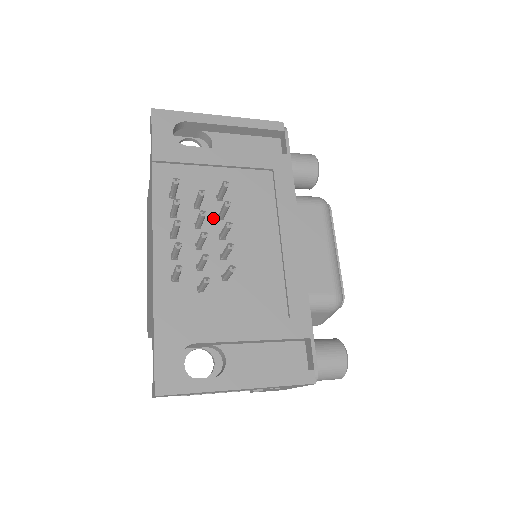
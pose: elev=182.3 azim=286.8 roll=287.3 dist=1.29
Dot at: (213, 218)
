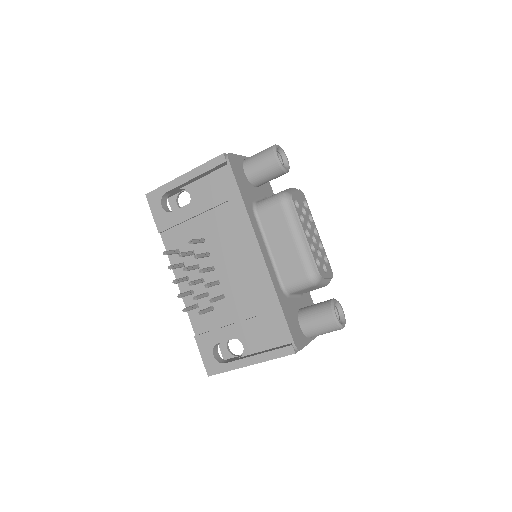
Dot at: (204, 257)
